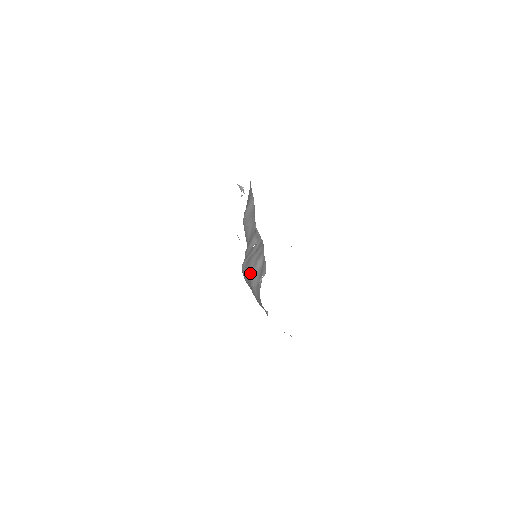
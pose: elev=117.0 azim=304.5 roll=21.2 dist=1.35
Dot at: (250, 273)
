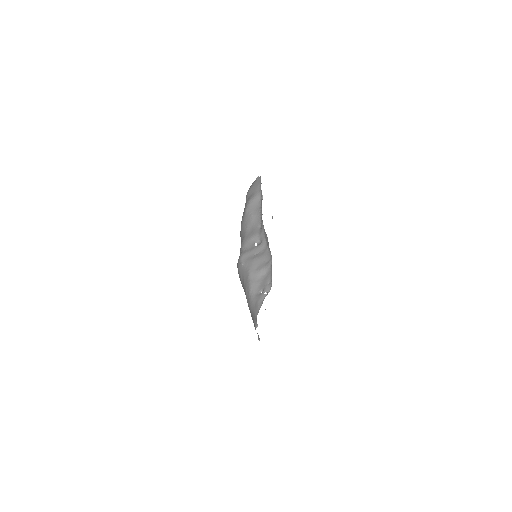
Dot at: (250, 275)
